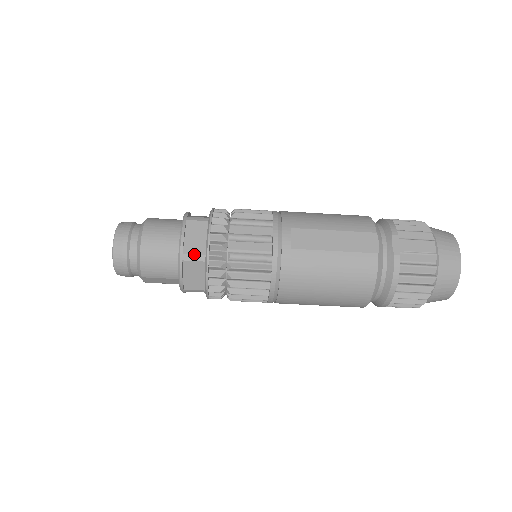
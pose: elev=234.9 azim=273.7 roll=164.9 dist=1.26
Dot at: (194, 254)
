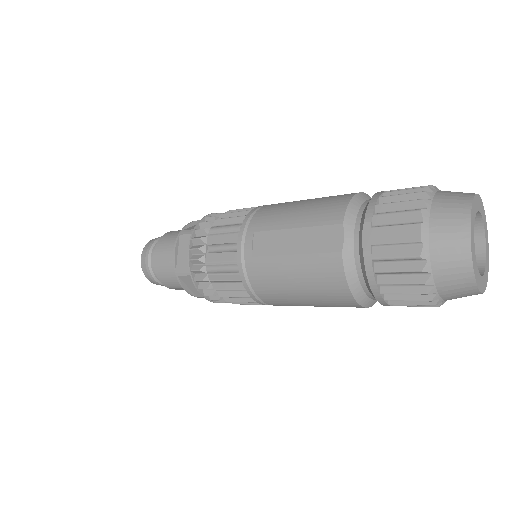
Dot at: (183, 269)
